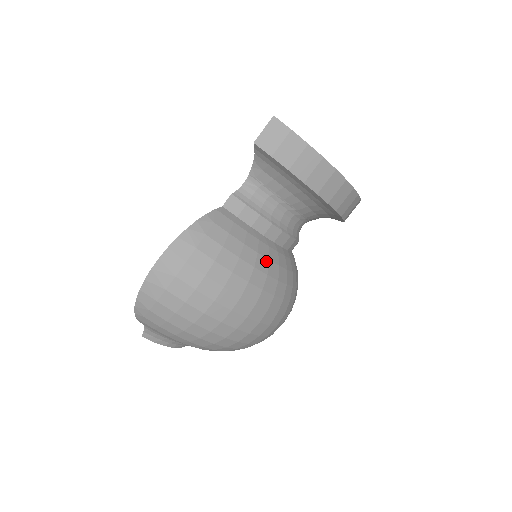
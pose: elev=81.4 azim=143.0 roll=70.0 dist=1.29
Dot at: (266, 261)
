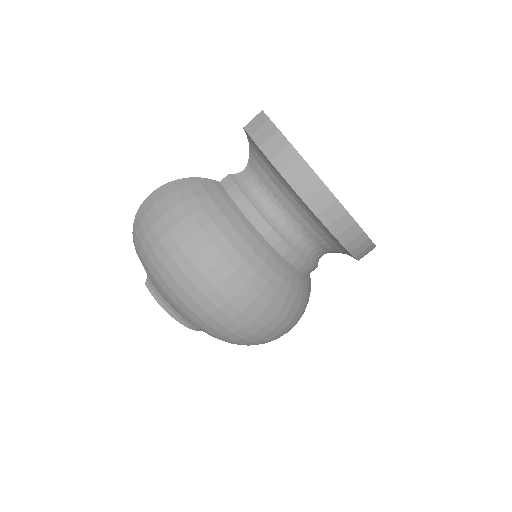
Dot at: (229, 226)
